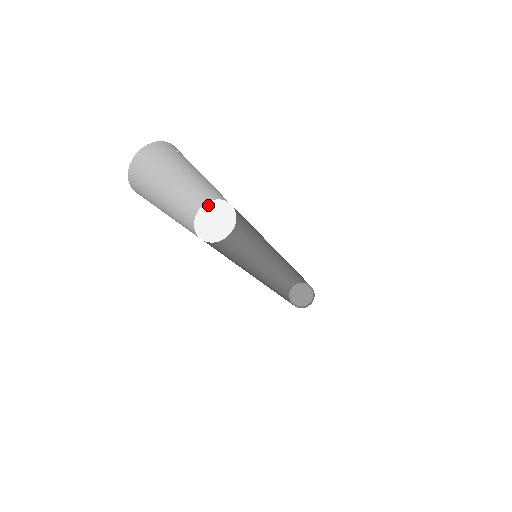
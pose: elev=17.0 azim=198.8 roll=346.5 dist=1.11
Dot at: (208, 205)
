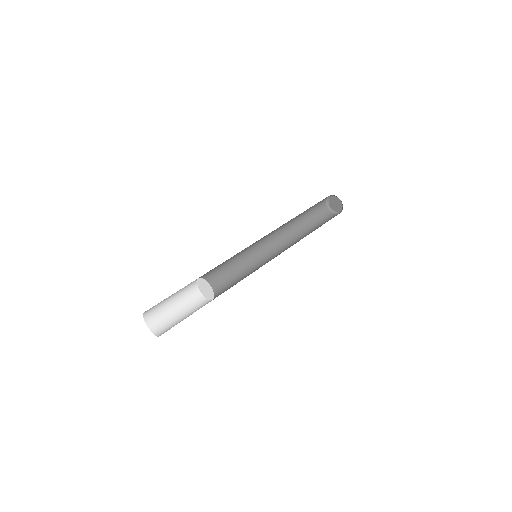
Dot at: (198, 283)
